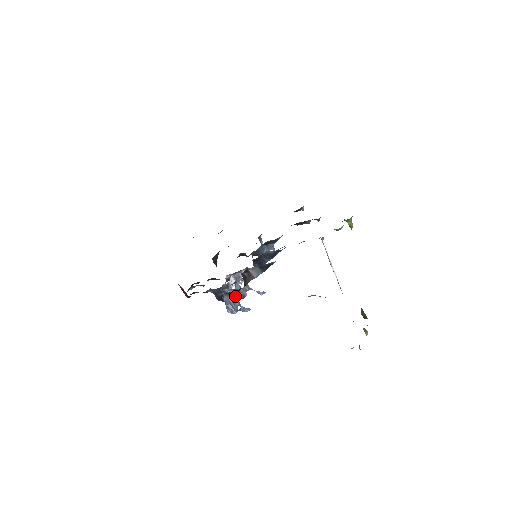
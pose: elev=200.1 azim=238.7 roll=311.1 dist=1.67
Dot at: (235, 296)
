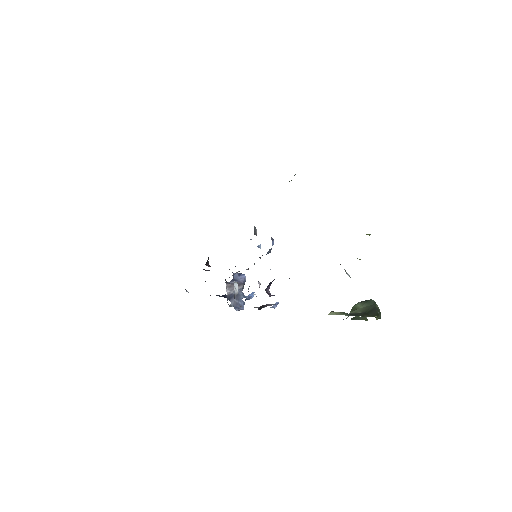
Dot at: (239, 292)
